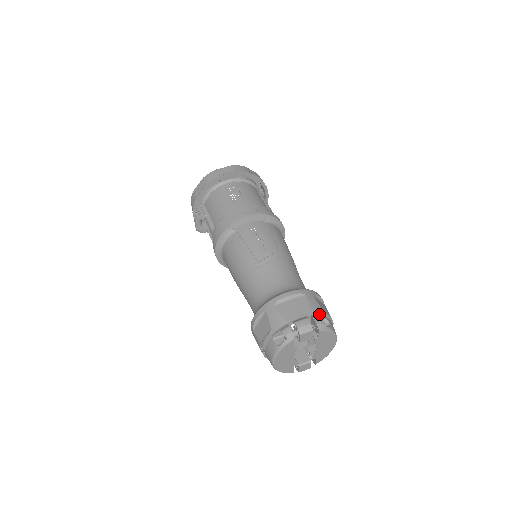
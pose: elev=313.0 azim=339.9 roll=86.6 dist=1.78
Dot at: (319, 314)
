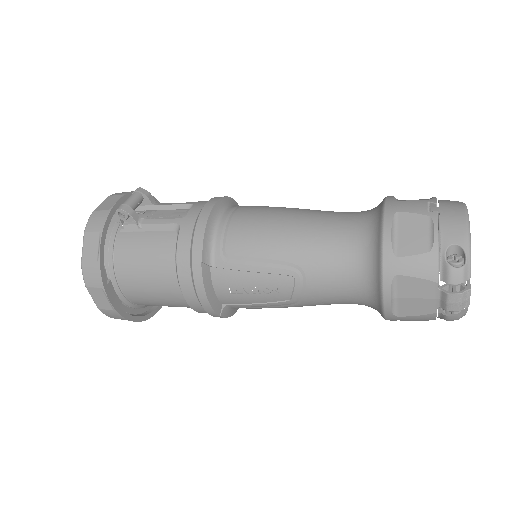
Dot at: occluded
